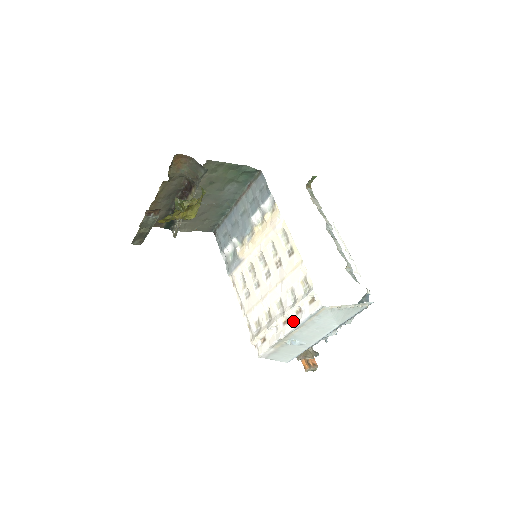
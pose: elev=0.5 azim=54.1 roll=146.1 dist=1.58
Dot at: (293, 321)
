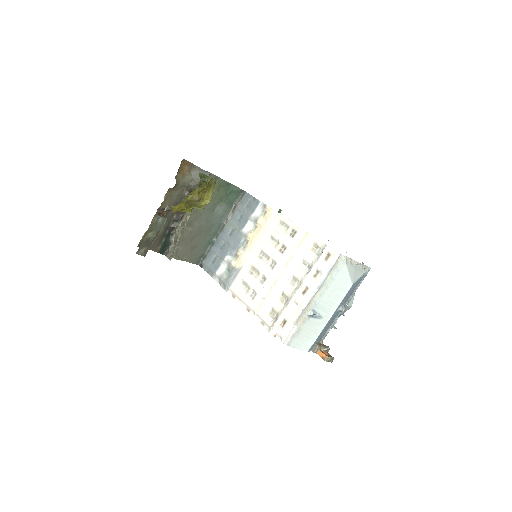
Dot at: (313, 284)
